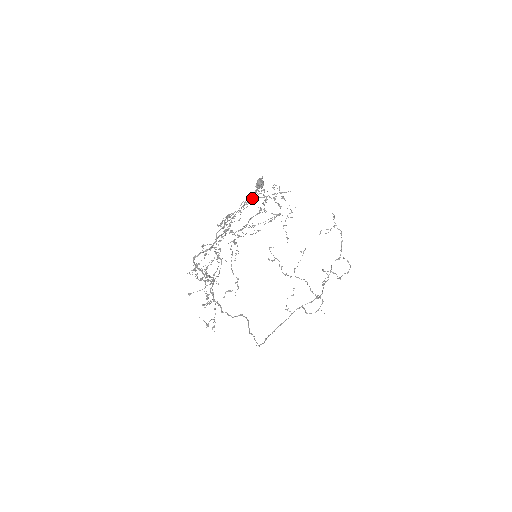
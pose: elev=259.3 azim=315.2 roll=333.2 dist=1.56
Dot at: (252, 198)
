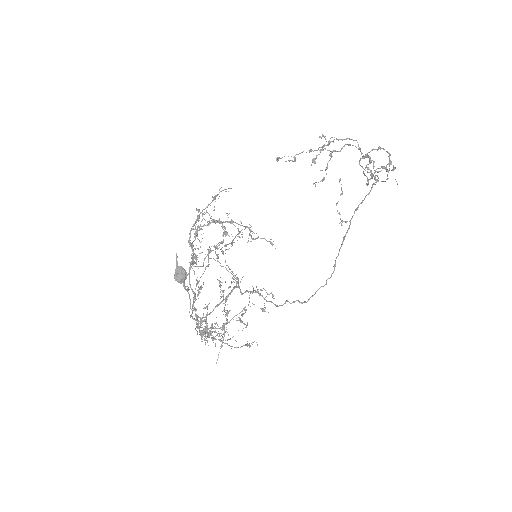
Dot at: (188, 290)
